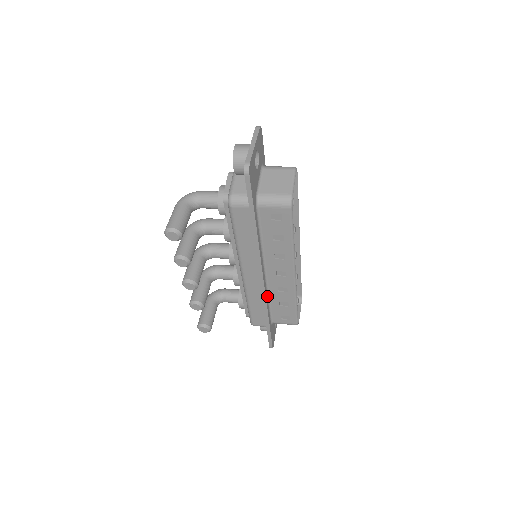
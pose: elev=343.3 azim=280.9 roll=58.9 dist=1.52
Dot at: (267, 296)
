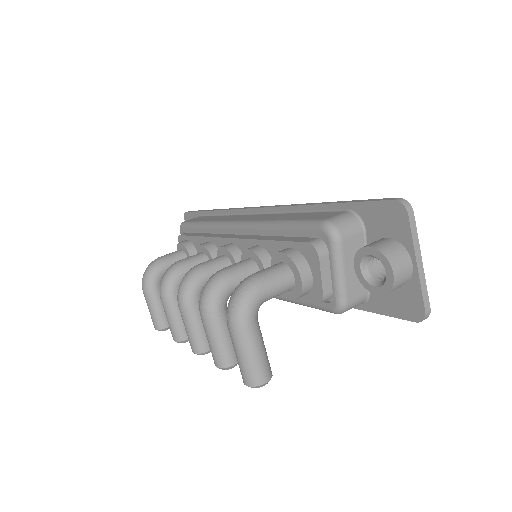
Dot at: occluded
